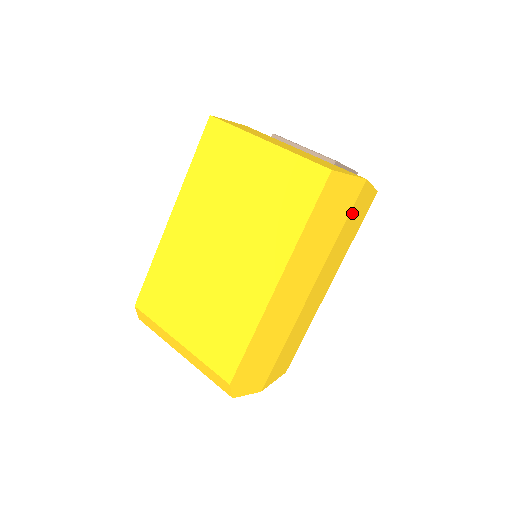
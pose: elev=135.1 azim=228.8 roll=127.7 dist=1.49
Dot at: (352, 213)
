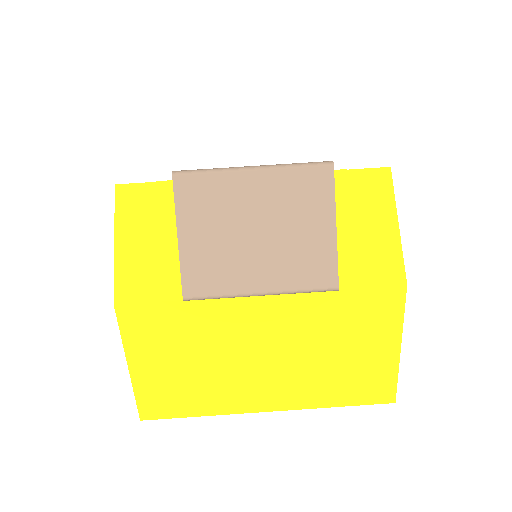
Dot at: occluded
